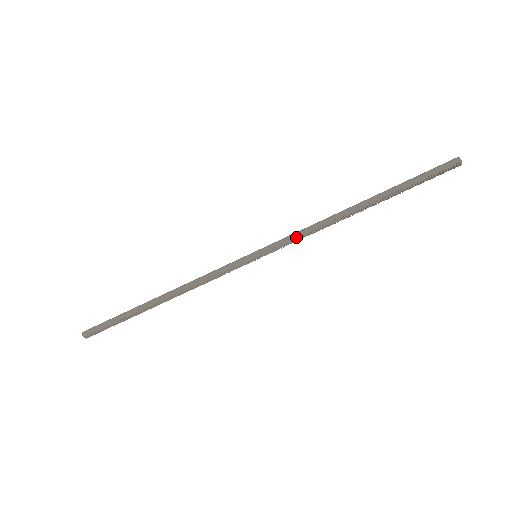
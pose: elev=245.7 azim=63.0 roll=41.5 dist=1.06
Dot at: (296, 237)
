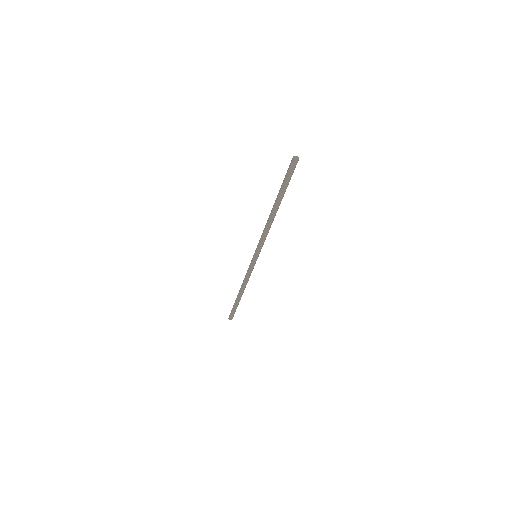
Dot at: (261, 239)
